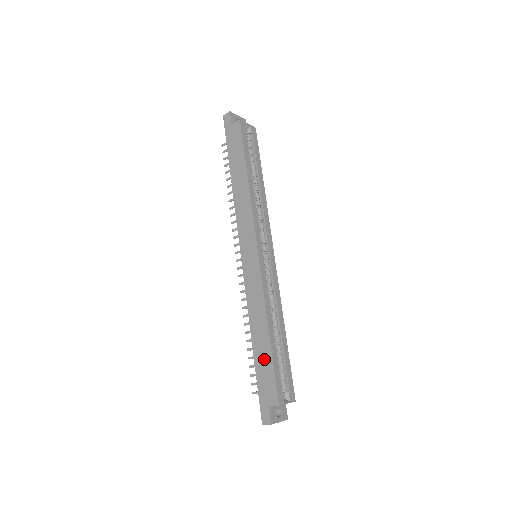
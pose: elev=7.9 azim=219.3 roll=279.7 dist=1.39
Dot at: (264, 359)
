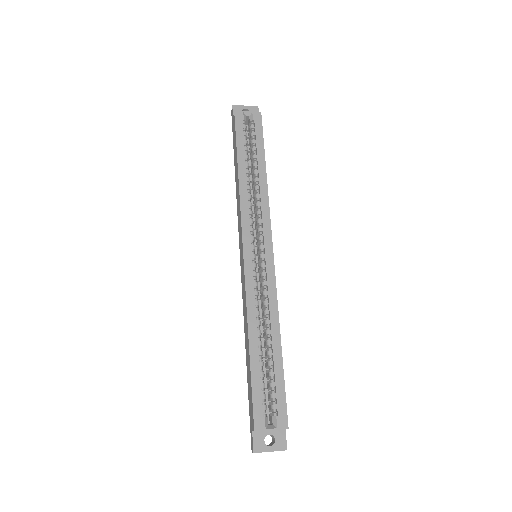
Dot at: (249, 375)
